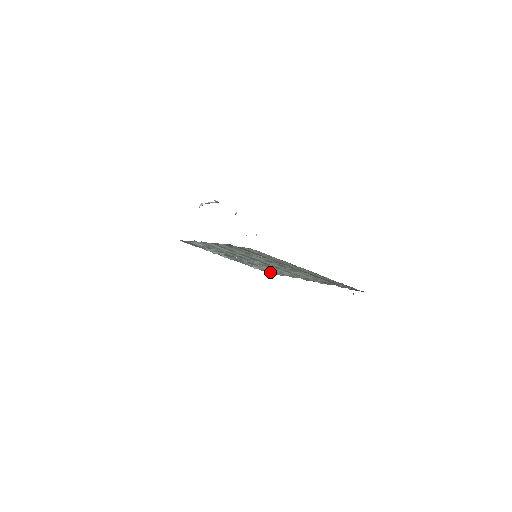
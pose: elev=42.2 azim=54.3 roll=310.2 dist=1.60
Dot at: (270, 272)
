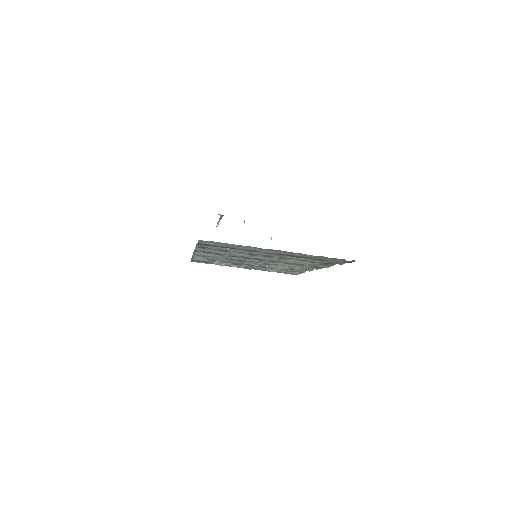
Dot at: (292, 273)
